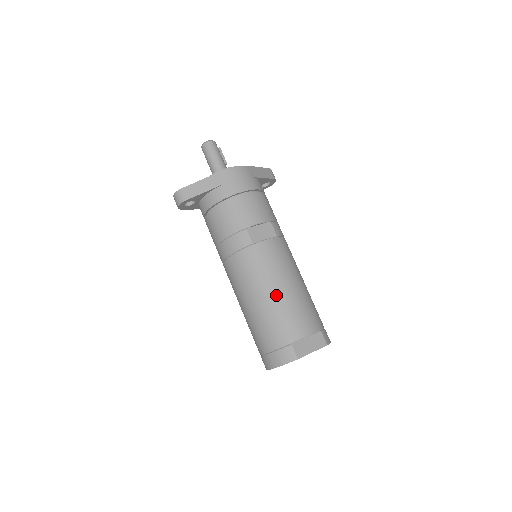
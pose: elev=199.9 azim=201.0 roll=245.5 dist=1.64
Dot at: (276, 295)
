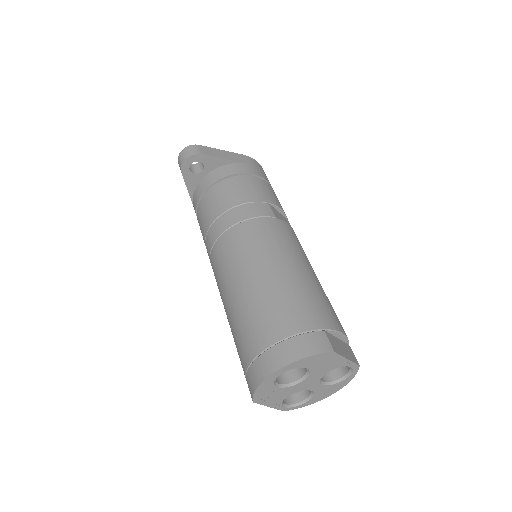
Dot at: (303, 272)
